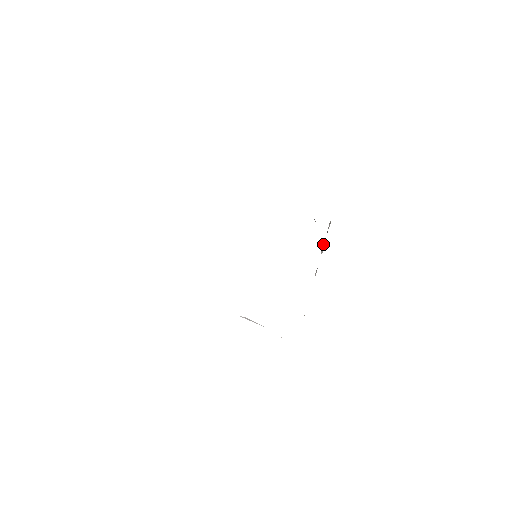
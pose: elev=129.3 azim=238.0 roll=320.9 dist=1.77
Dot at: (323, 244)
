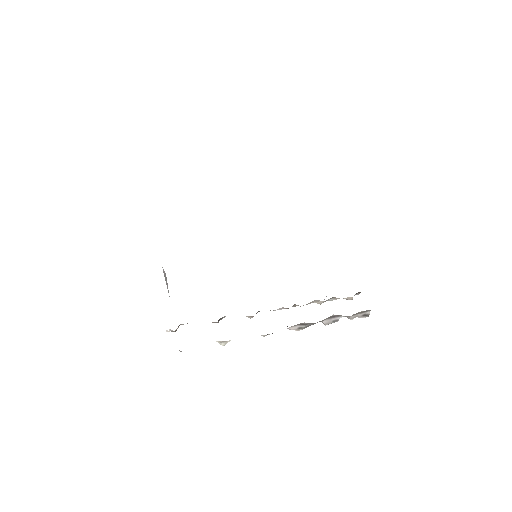
Dot at: (338, 316)
